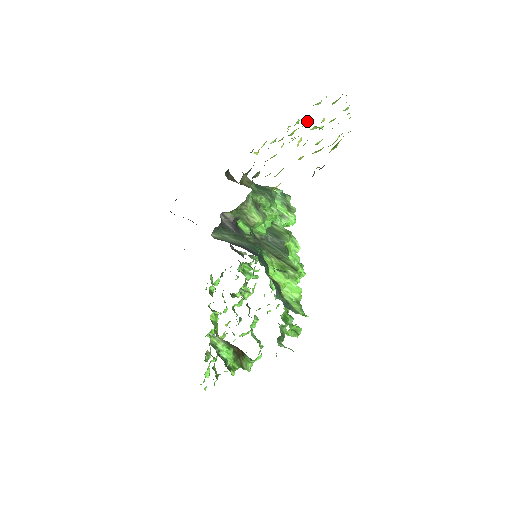
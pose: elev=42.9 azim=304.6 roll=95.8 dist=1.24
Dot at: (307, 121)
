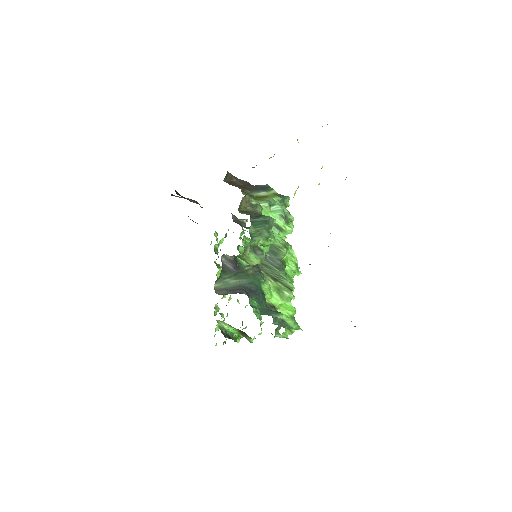
Dot at: occluded
